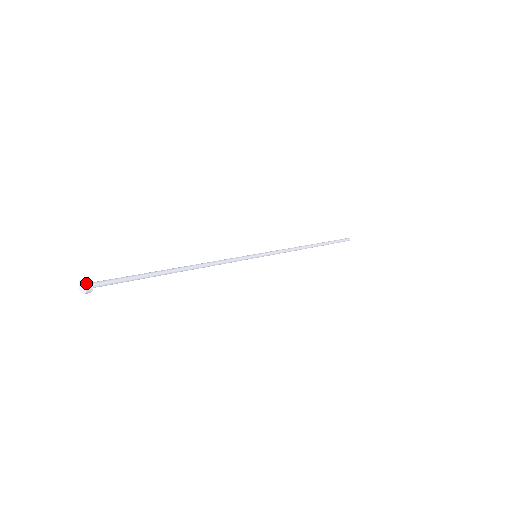
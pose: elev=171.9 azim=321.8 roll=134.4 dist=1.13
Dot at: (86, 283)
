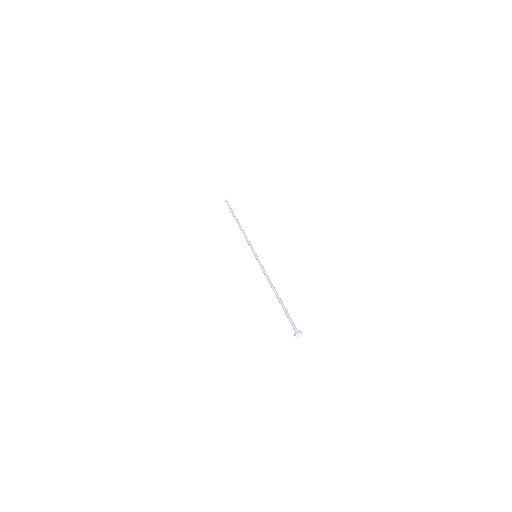
Dot at: (302, 335)
